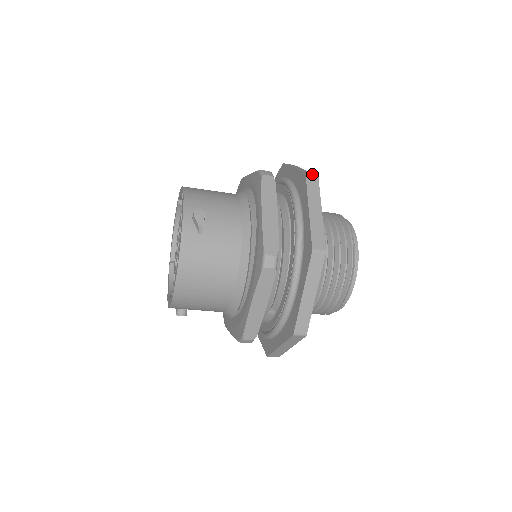
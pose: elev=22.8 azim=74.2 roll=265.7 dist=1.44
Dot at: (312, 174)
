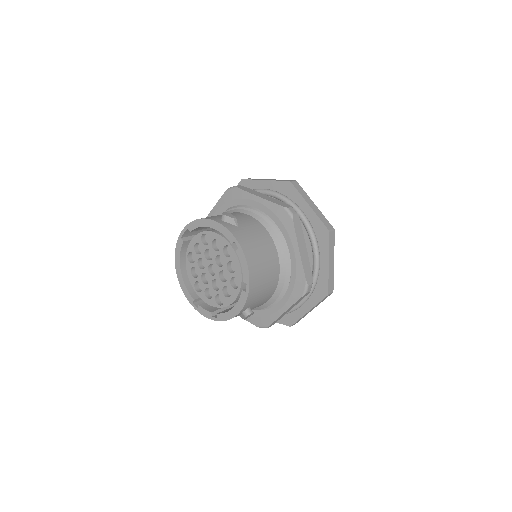
Dot at: (332, 290)
